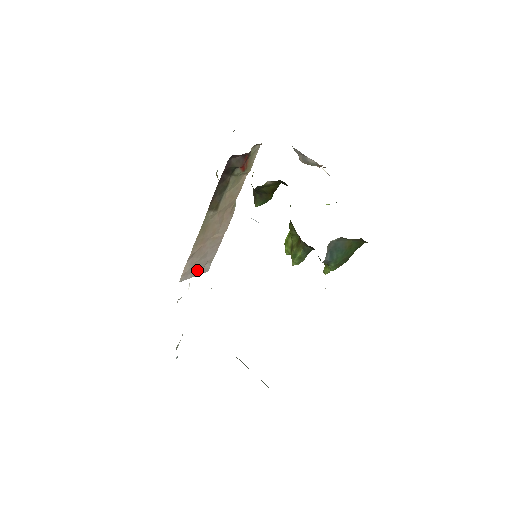
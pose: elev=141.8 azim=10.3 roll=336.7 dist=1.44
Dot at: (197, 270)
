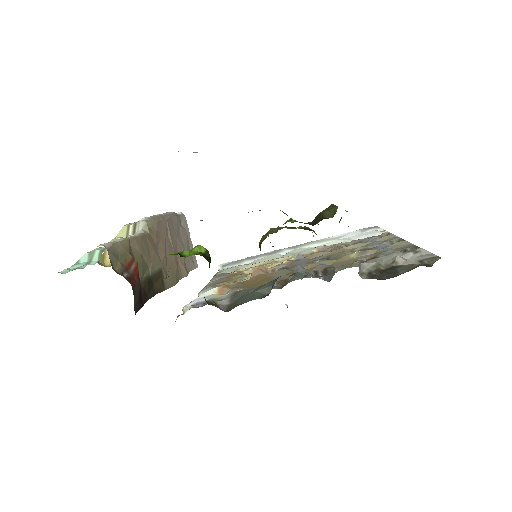
Dot at: (187, 240)
